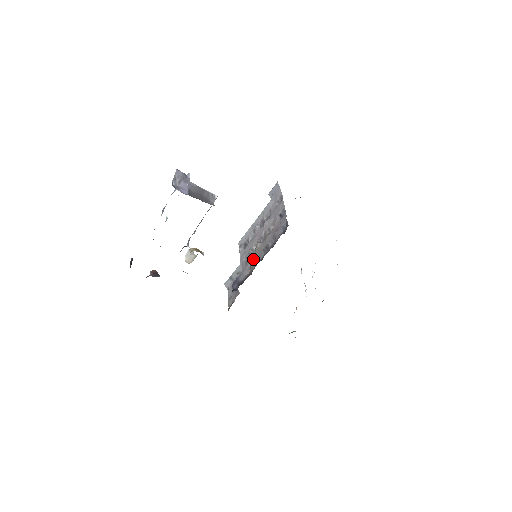
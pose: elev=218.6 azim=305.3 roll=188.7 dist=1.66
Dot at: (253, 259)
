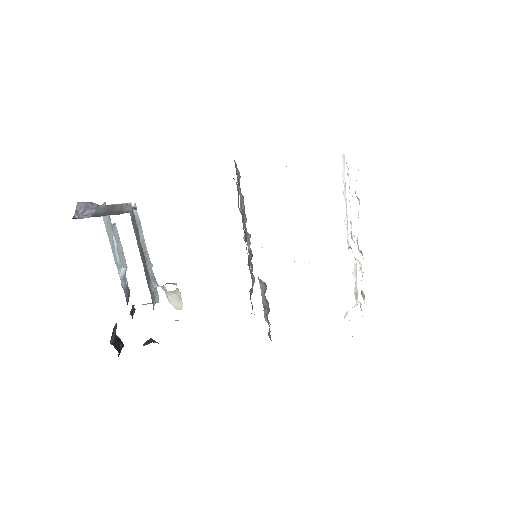
Dot at: (248, 259)
